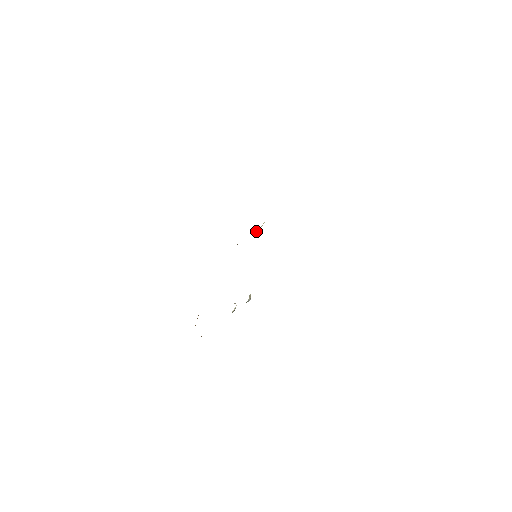
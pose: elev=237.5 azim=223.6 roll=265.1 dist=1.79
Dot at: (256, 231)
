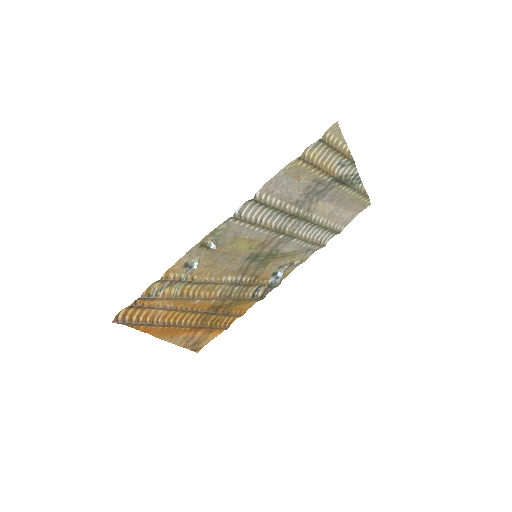
Dot at: (278, 270)
